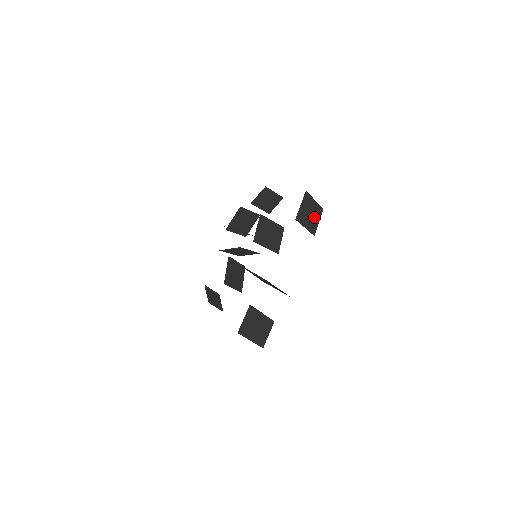
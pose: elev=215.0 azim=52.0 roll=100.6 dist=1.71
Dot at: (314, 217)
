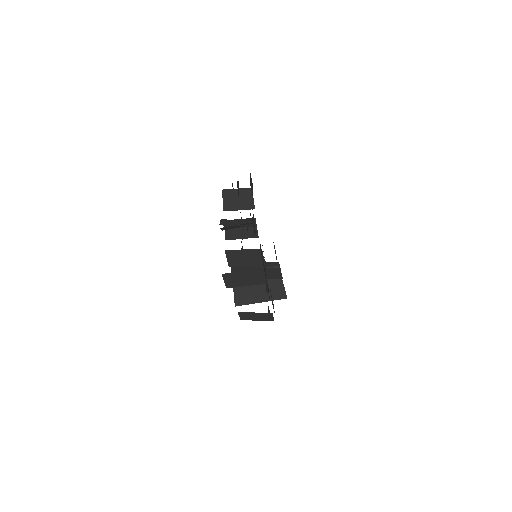
Dot at: (254, 277)
